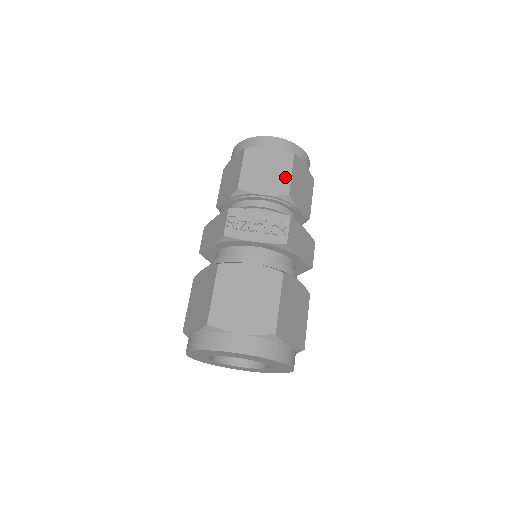
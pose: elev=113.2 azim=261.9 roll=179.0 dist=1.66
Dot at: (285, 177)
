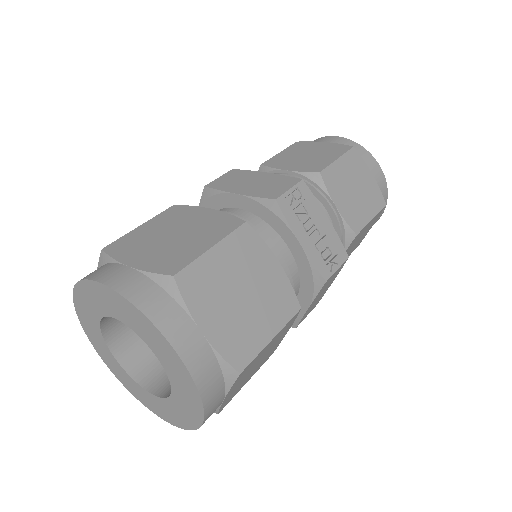
Dot at: (365, 215)
